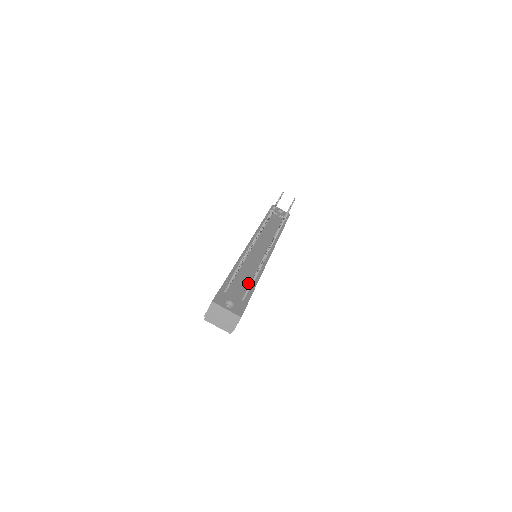
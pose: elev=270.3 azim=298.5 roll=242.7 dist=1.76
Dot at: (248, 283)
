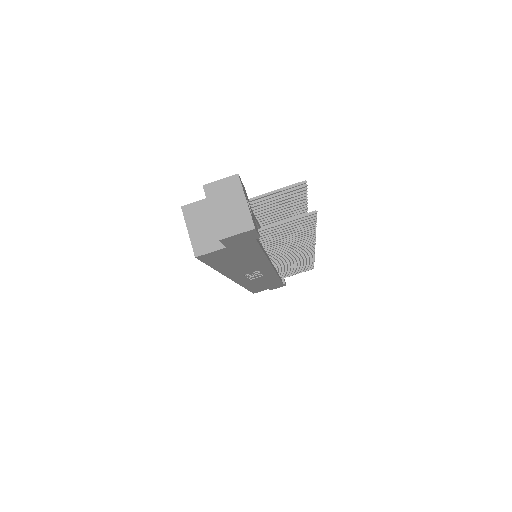
Dot at: occluded
